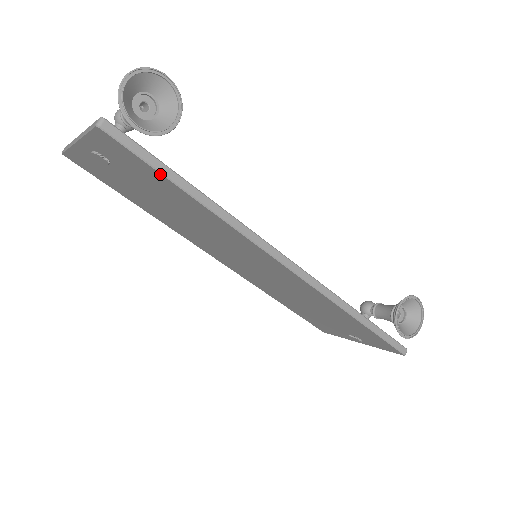
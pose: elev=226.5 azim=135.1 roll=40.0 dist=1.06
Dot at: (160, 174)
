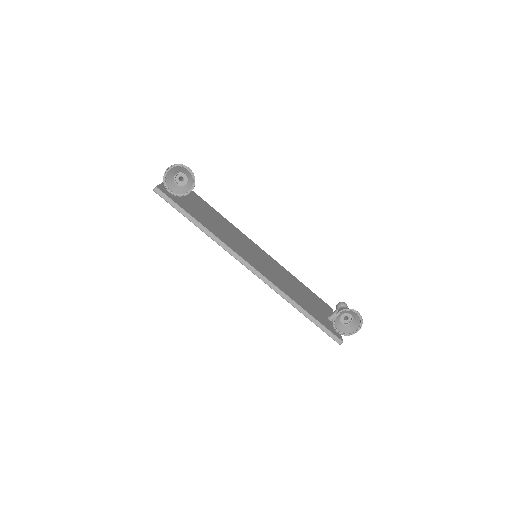
Dot at: (182, 214)
